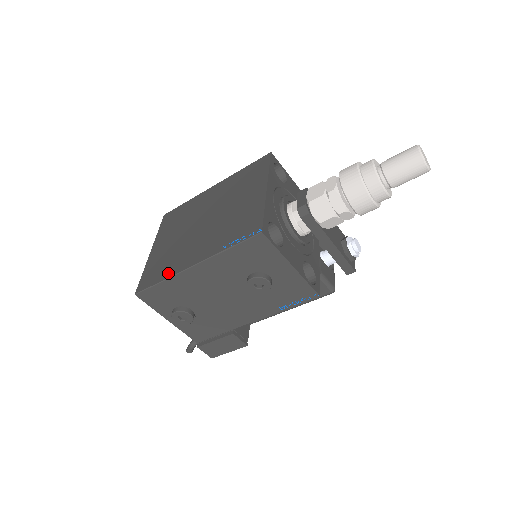
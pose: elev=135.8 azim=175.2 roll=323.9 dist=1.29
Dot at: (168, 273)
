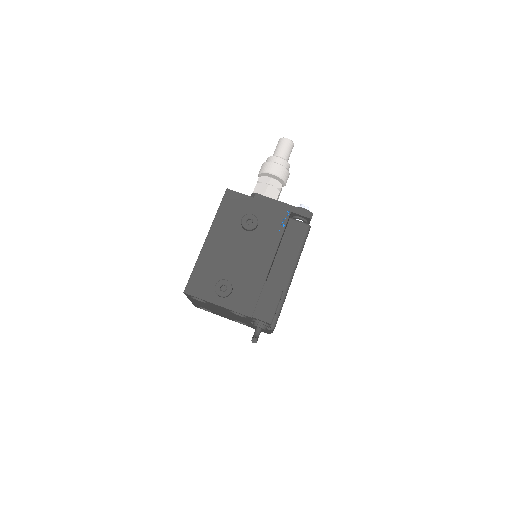
Dot at: occluded
